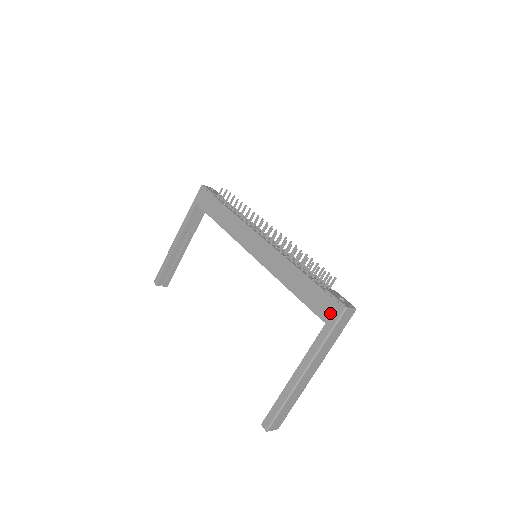
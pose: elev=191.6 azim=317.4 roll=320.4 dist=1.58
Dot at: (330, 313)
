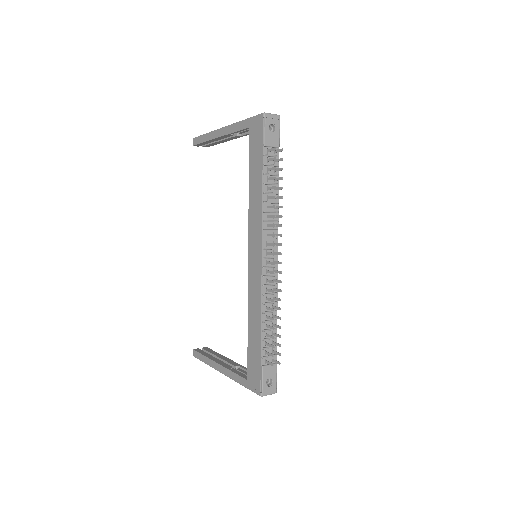
Dot at: (253, 382)
